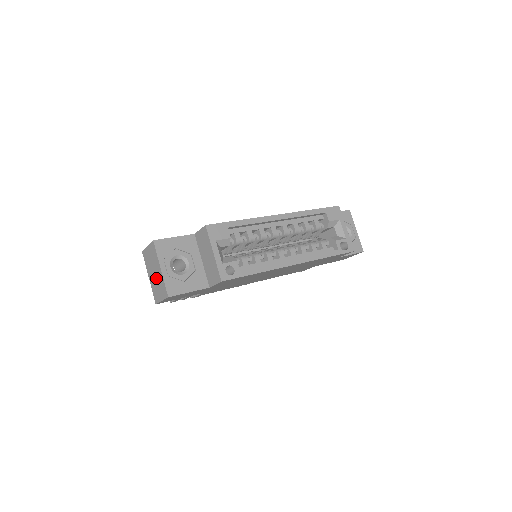
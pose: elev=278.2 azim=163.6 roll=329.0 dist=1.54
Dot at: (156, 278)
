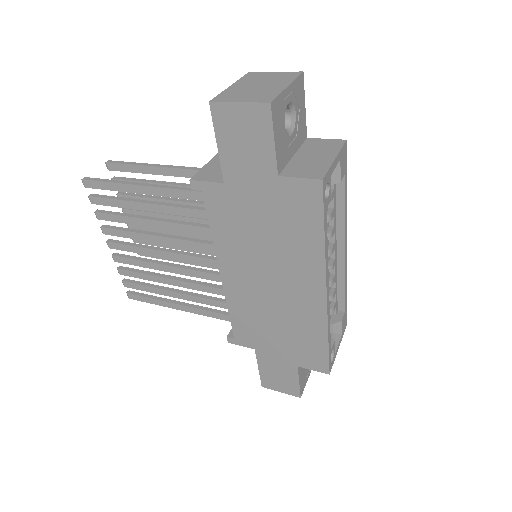
Dot at: (257, 88)
